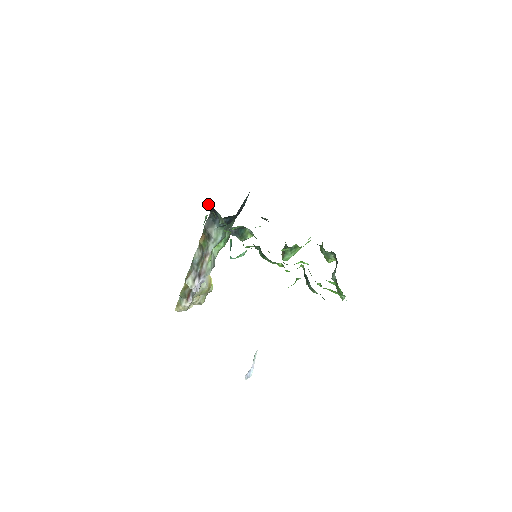
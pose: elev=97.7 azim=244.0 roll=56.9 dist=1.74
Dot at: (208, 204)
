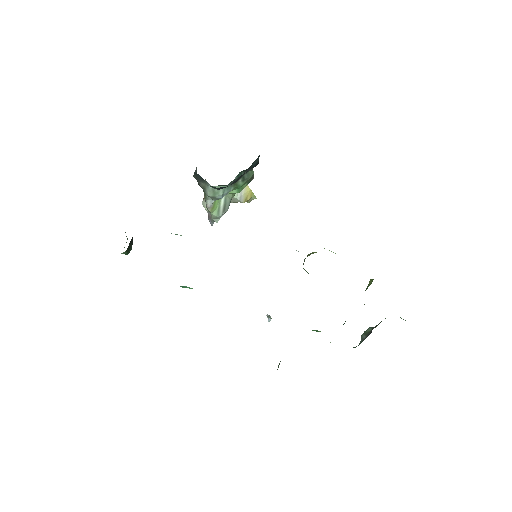
Dot at: occluded
